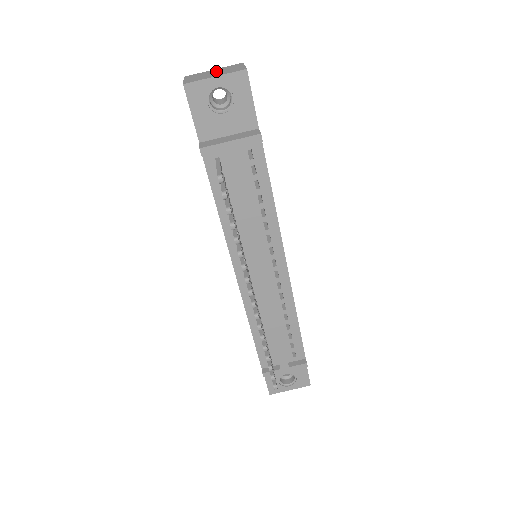
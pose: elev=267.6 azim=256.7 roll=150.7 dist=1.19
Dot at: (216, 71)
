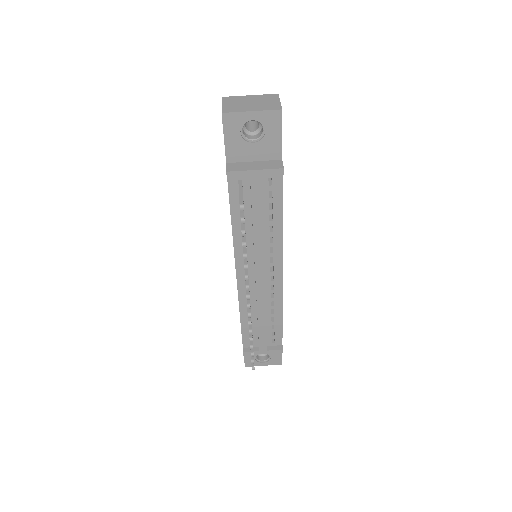
Dot at: (253, 100)
